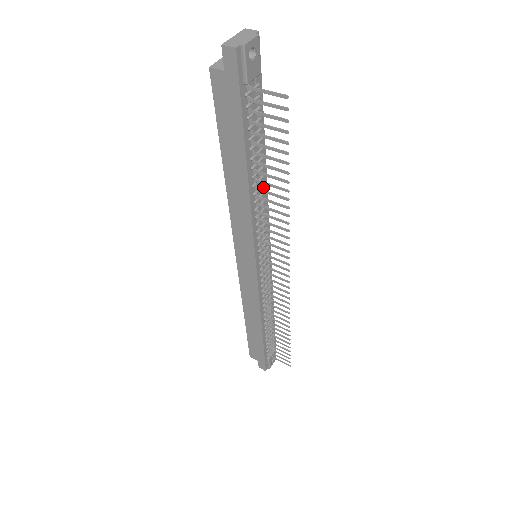
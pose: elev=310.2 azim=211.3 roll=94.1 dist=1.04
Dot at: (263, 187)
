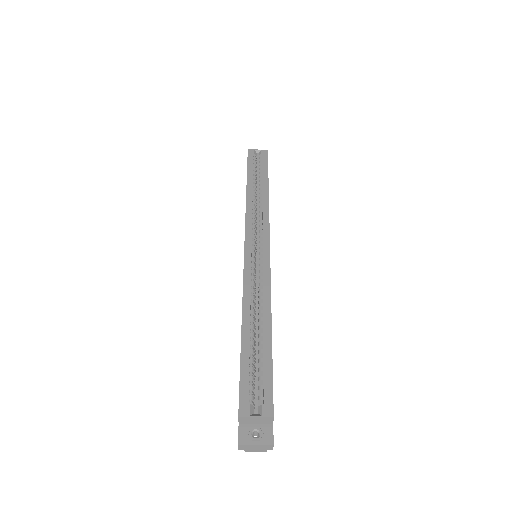
Dot at: occluded
